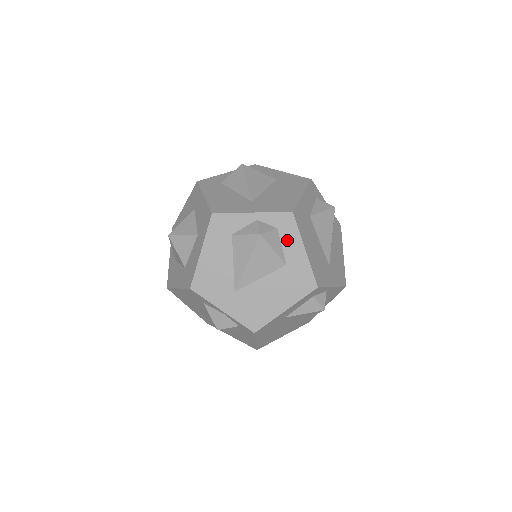
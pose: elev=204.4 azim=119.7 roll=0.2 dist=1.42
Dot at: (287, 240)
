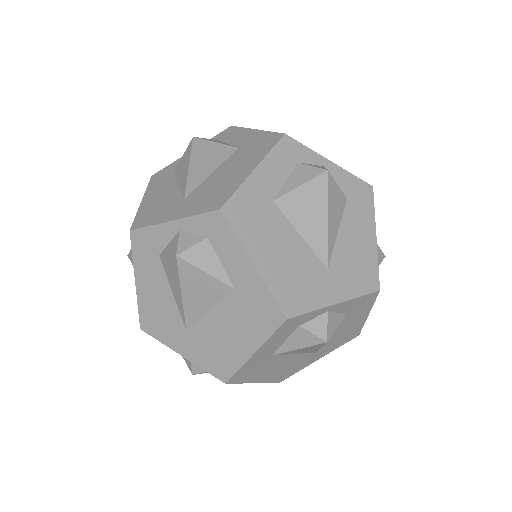
Dot at: occluded
